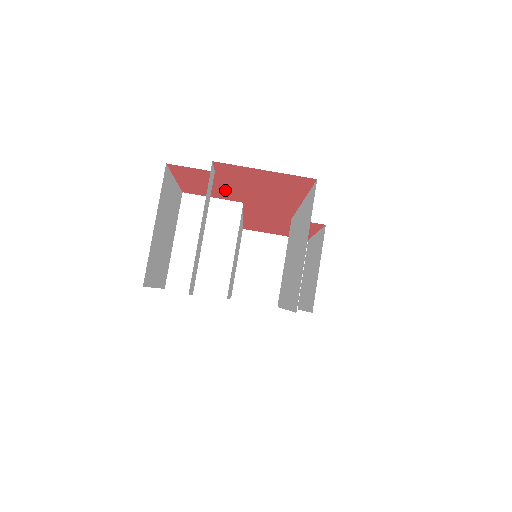
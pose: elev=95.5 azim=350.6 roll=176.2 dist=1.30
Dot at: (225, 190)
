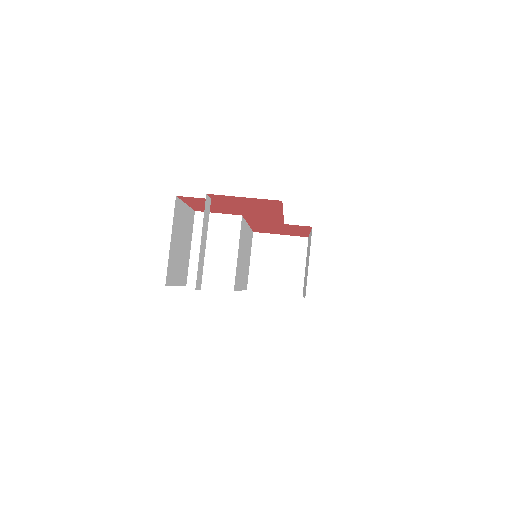
Dot at: (224, 209)
